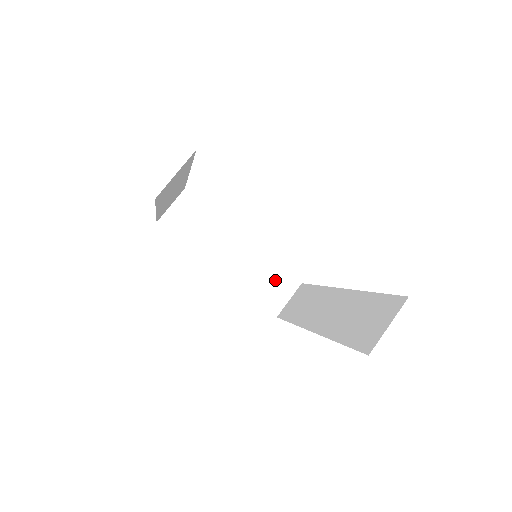
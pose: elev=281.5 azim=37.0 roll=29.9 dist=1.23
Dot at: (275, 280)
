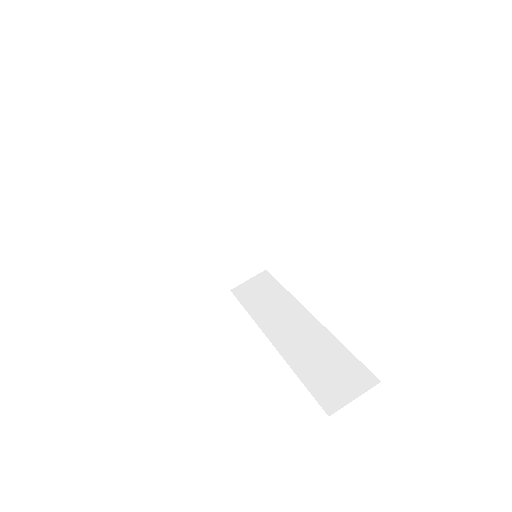
Dot at: (245, 258)
